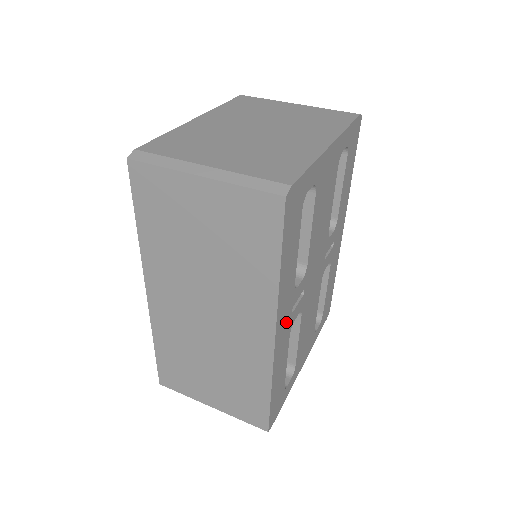
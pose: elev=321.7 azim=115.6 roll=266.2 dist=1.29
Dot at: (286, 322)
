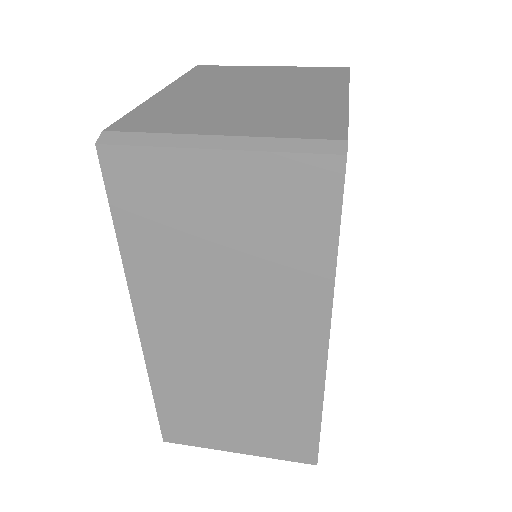
Dot at: occluded
